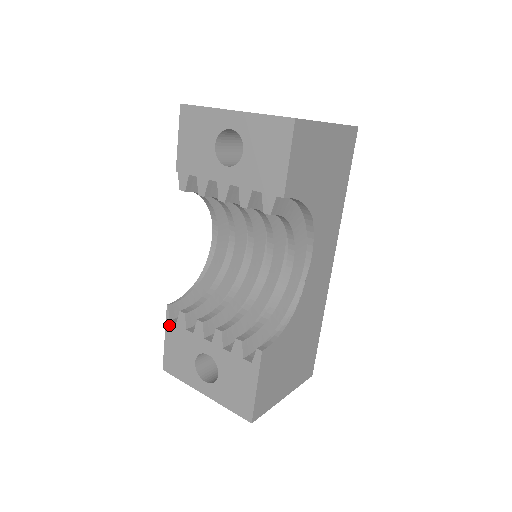
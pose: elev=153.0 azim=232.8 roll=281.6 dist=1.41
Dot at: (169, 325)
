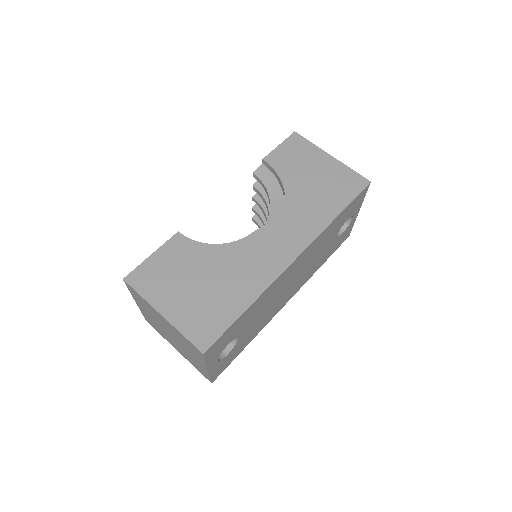
Dot at: occluded
